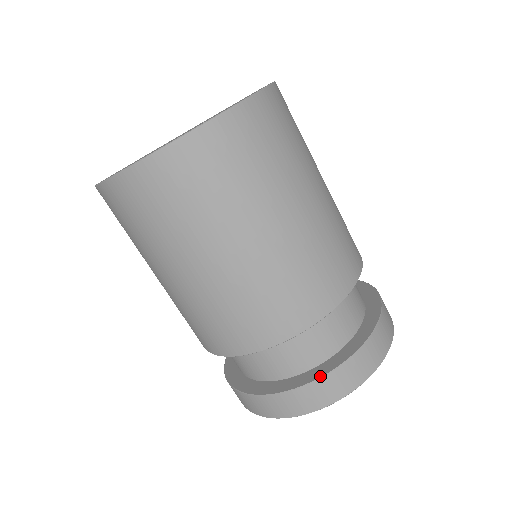
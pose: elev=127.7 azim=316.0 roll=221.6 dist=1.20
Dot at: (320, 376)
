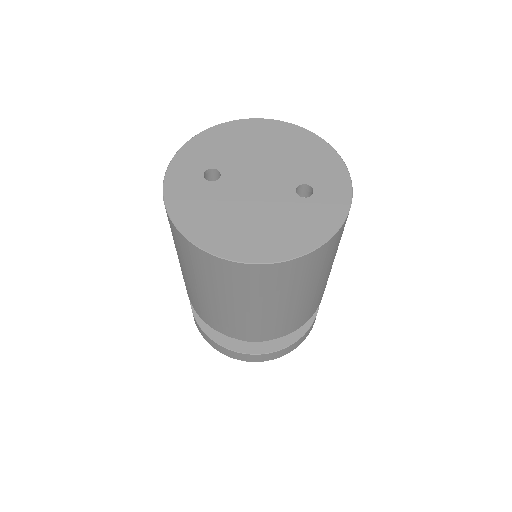
Dot at: (305, 332)
